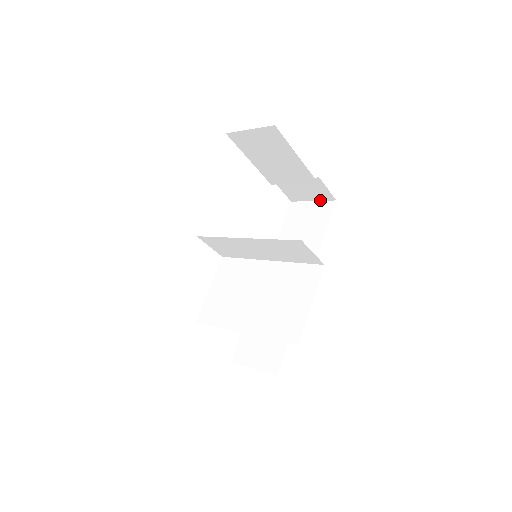
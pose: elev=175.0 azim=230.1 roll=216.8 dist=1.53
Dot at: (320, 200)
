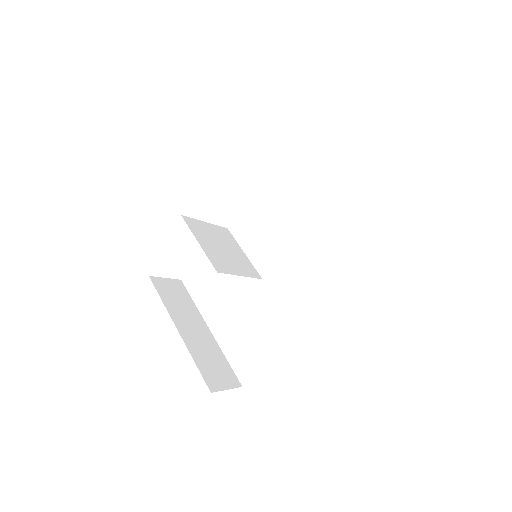
Dot at: occluded
